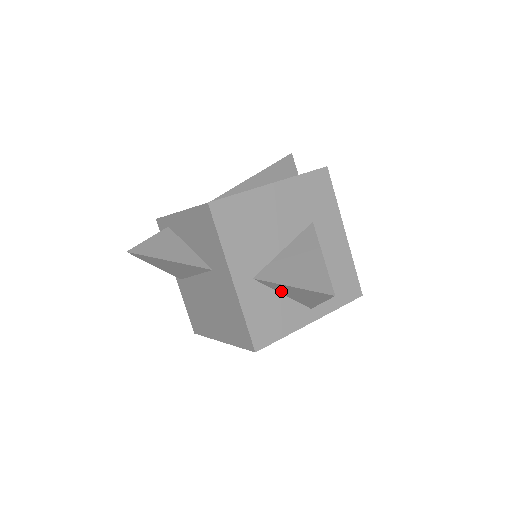
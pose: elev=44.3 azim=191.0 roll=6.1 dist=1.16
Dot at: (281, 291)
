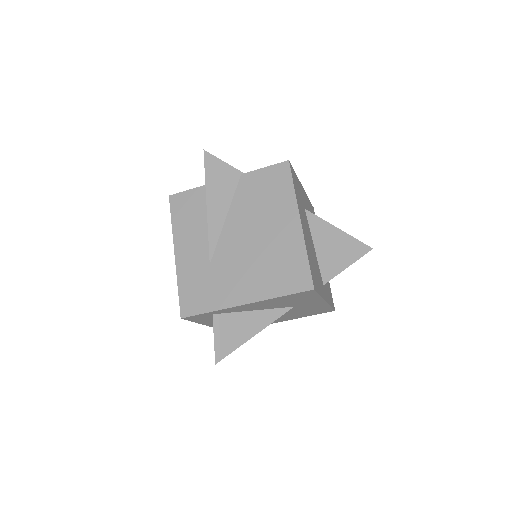
Dot at: occluded
